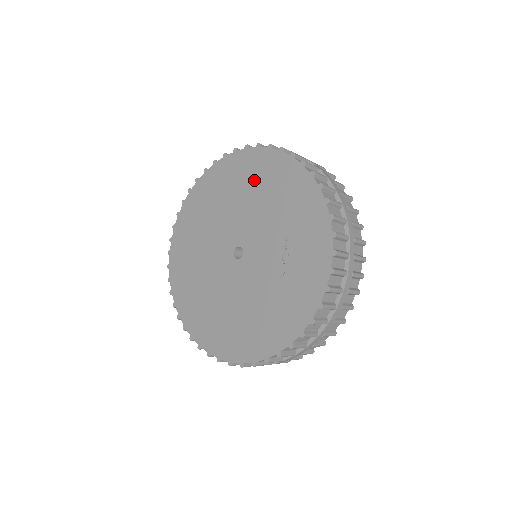
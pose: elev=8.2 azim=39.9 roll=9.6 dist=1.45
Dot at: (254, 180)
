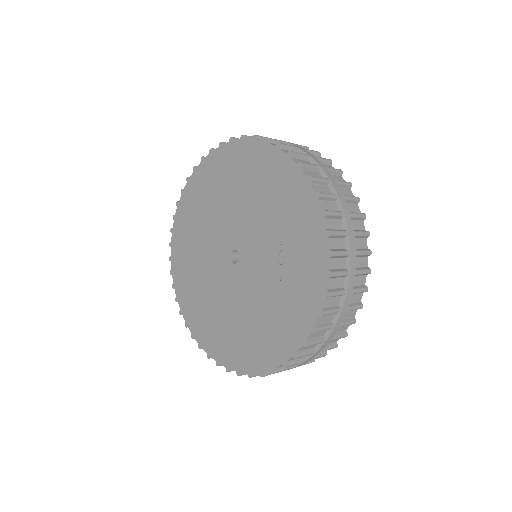
Dot at: (242, 176)
